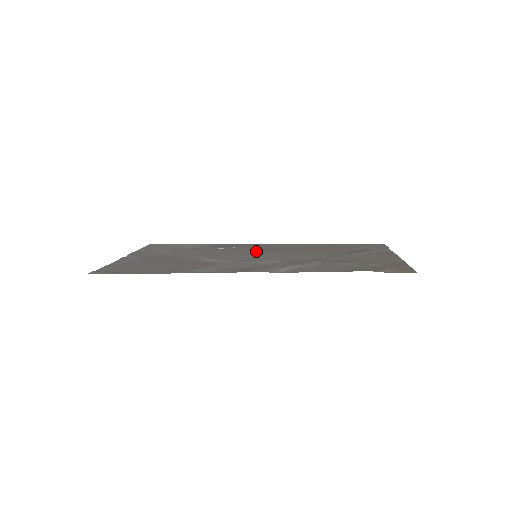
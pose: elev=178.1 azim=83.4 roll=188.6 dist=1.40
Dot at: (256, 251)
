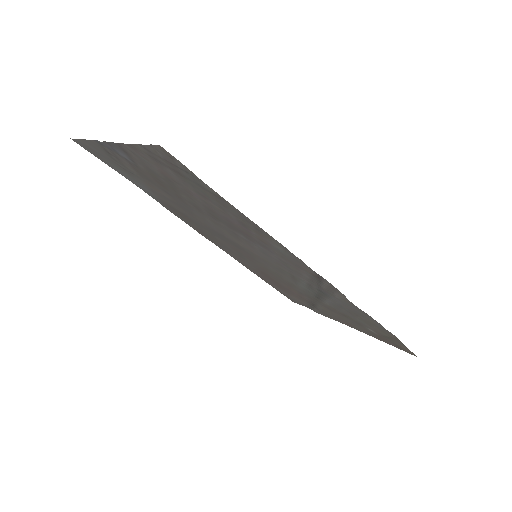
Dot at: (237, 247)
